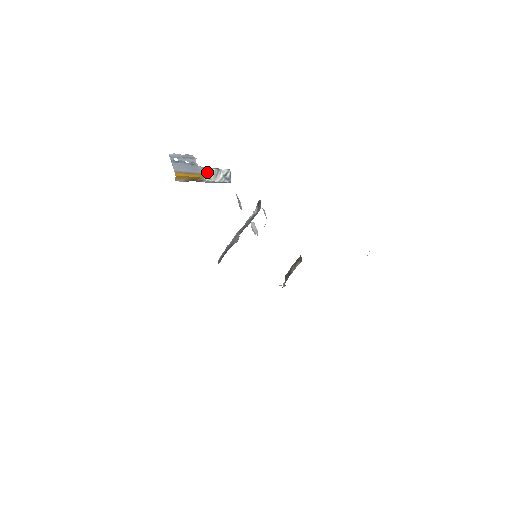
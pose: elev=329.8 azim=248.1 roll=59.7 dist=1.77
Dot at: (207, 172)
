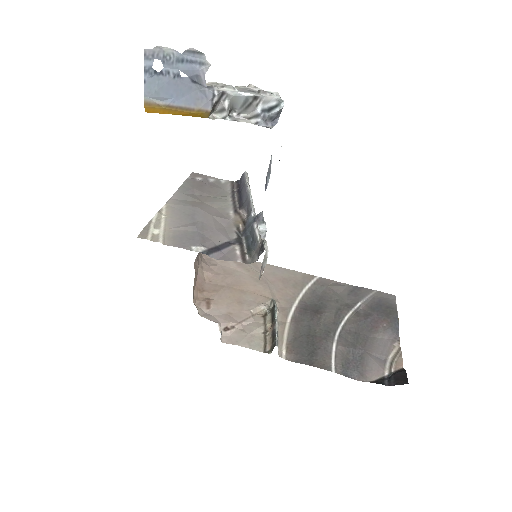
Dot at: (226, 99)
